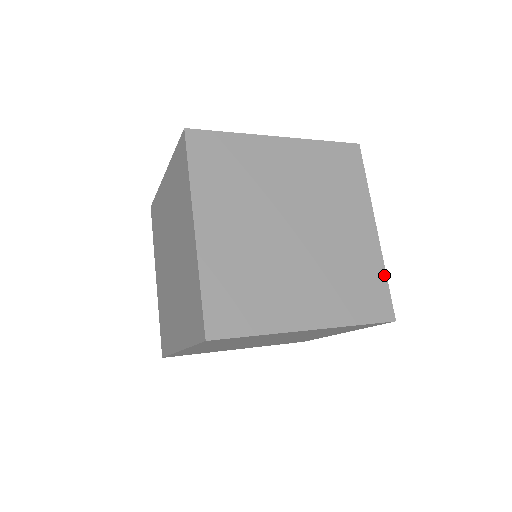
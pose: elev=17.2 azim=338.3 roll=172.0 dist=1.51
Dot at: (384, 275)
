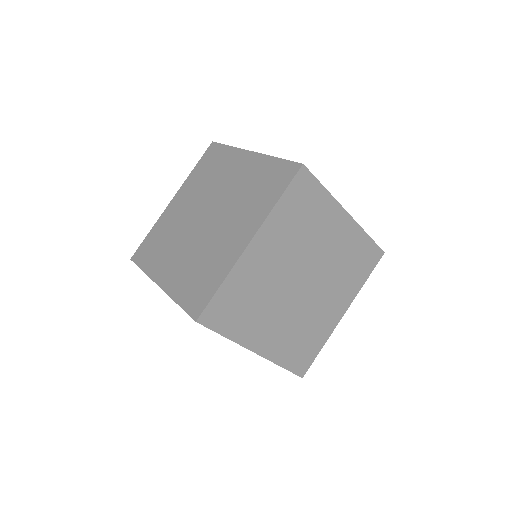
Dot at: (275, 159)
